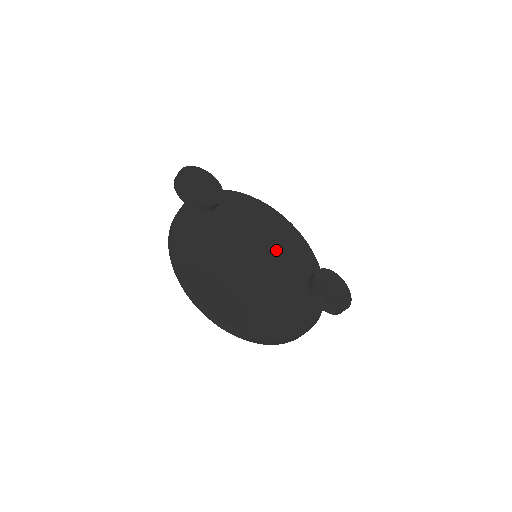
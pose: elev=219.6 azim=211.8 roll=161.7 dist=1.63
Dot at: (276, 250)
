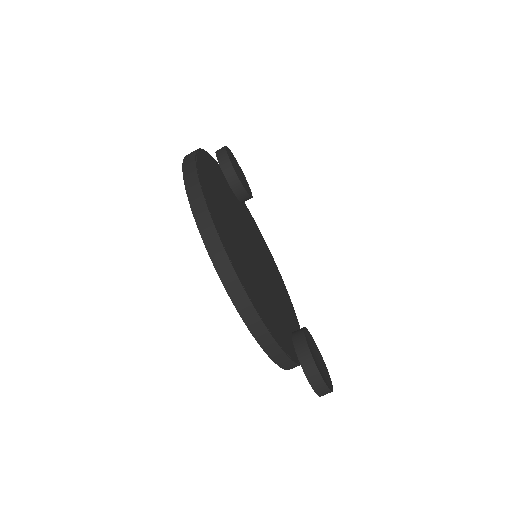
Dot at: (273, 280)
